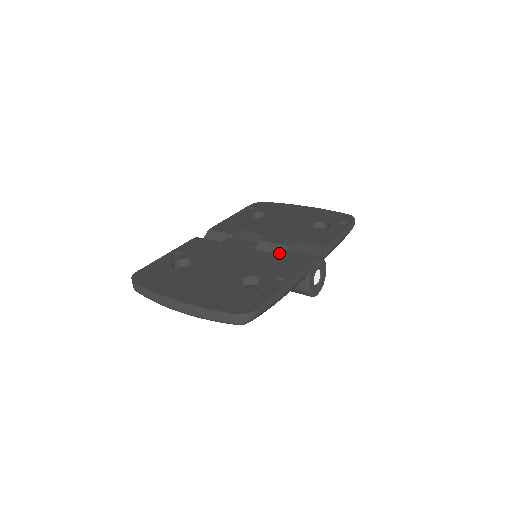
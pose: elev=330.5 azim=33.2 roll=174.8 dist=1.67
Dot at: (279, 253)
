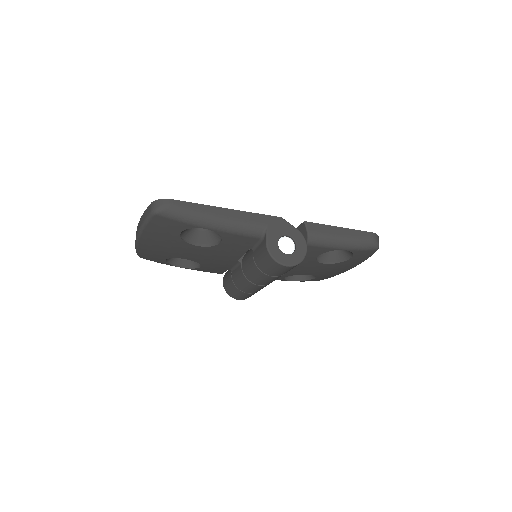
Dot at: occluded
